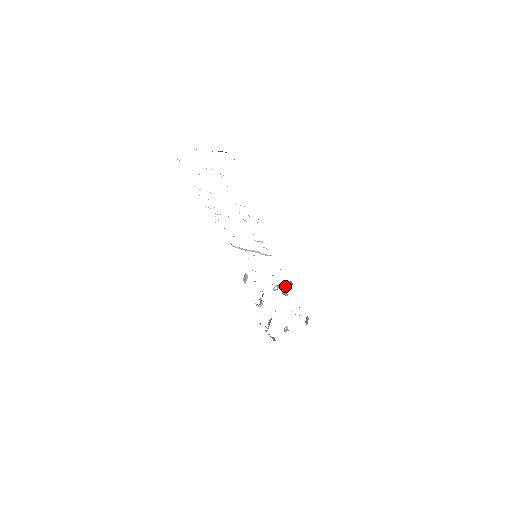
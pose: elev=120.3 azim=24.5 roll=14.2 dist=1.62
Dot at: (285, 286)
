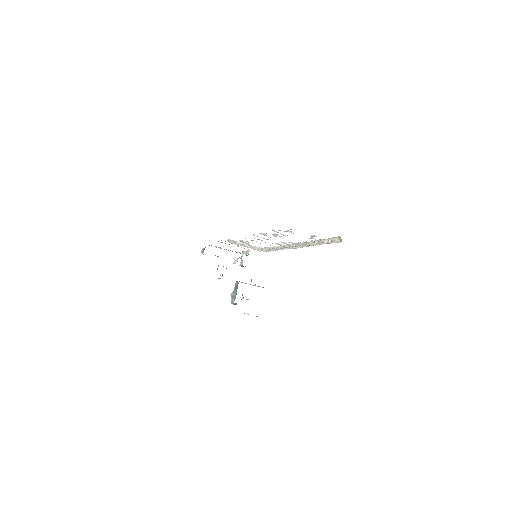
Dot at: occluded
